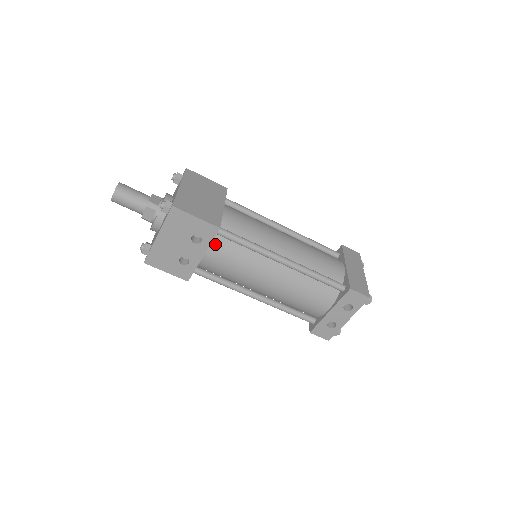
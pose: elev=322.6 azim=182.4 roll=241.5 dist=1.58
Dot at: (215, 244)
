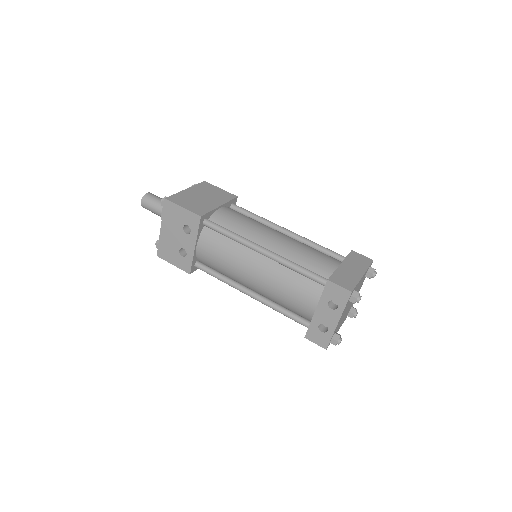
Dot at: (204, 235)
